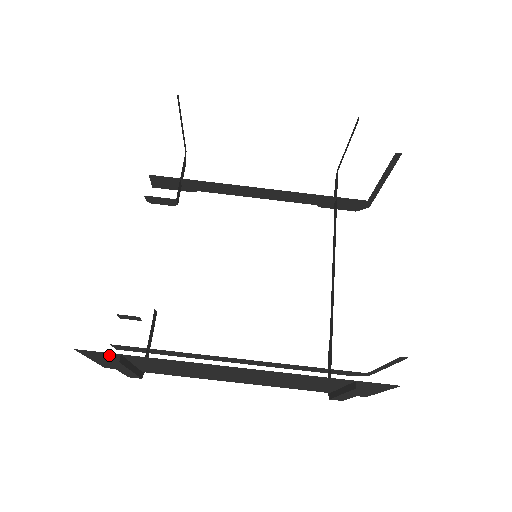
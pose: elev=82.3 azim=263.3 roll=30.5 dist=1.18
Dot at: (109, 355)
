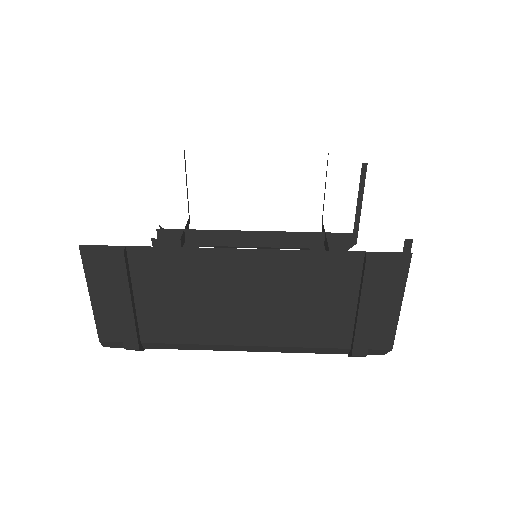
Dot at: (113, 259)
